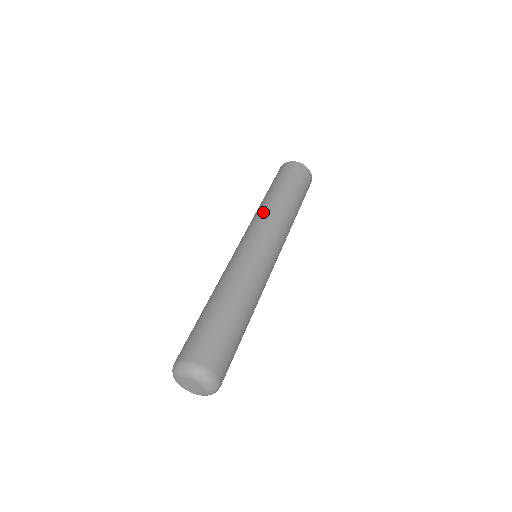
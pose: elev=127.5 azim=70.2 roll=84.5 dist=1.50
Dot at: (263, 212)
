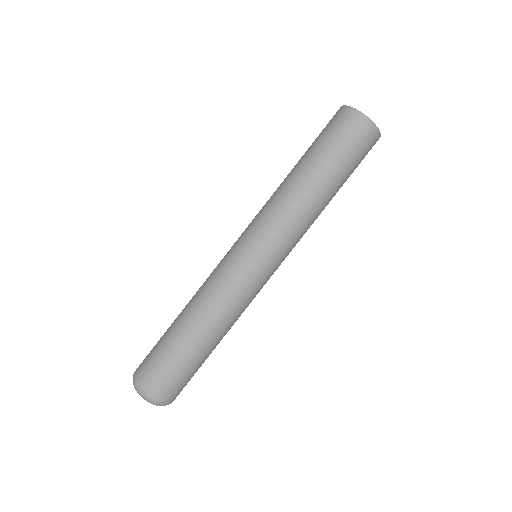
Dot at: (286, 210)
